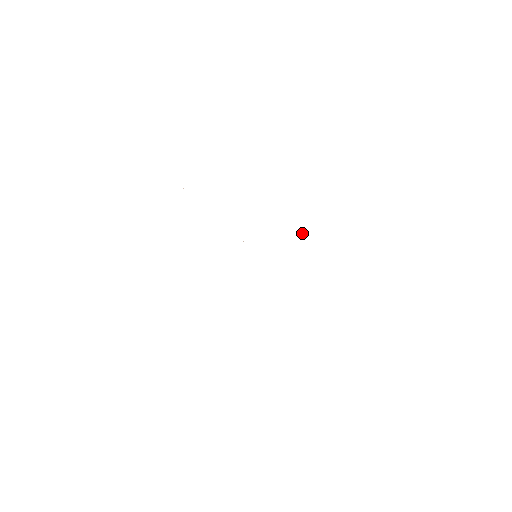
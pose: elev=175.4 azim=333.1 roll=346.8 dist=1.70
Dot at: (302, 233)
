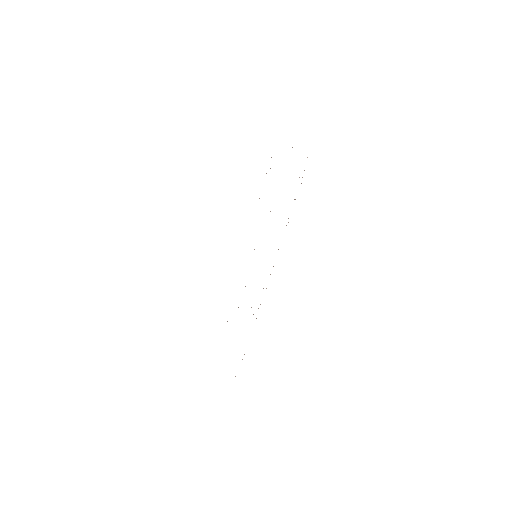
Dot at: occluded
